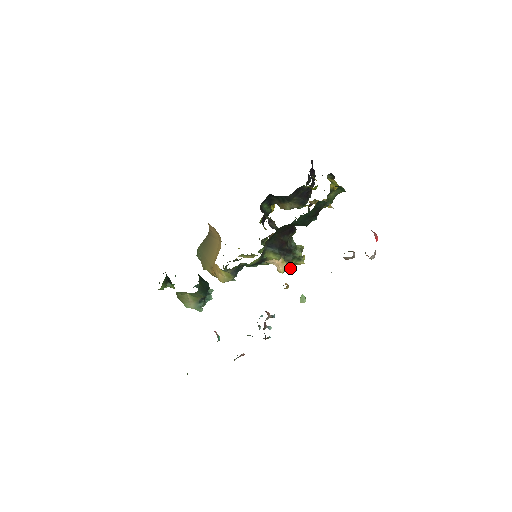
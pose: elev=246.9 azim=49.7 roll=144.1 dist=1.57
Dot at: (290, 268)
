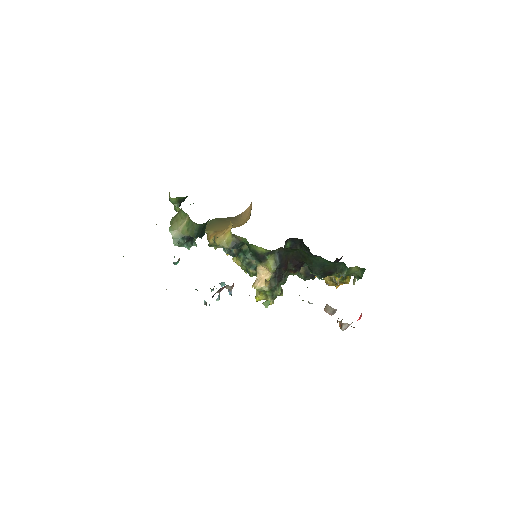
Dot at: (258, 297)
